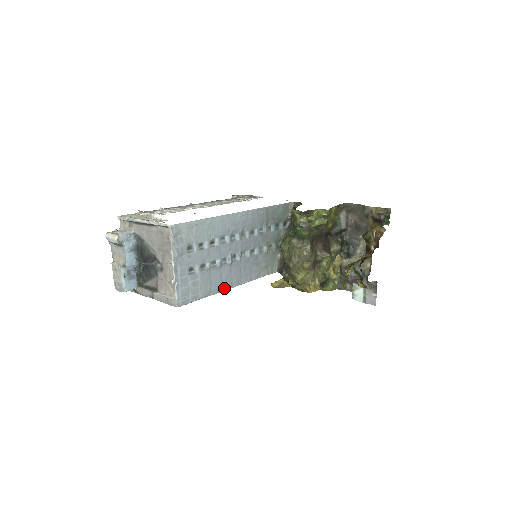
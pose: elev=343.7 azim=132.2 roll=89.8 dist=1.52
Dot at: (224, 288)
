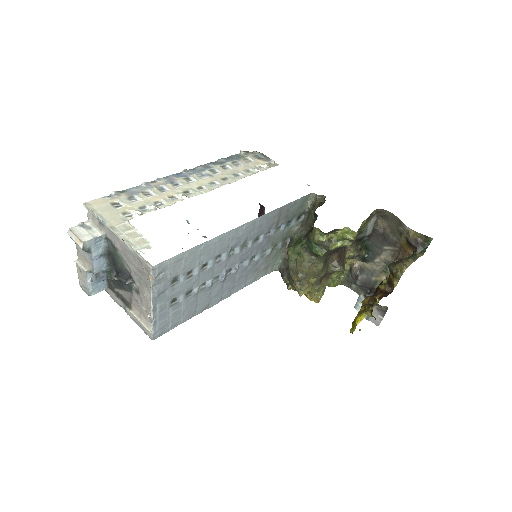
Dot at: (212, 304)
